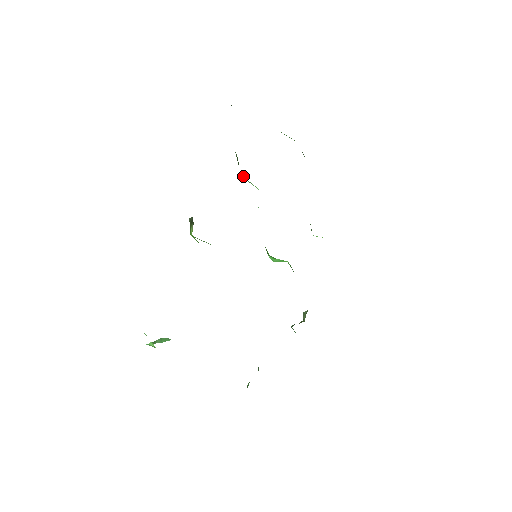
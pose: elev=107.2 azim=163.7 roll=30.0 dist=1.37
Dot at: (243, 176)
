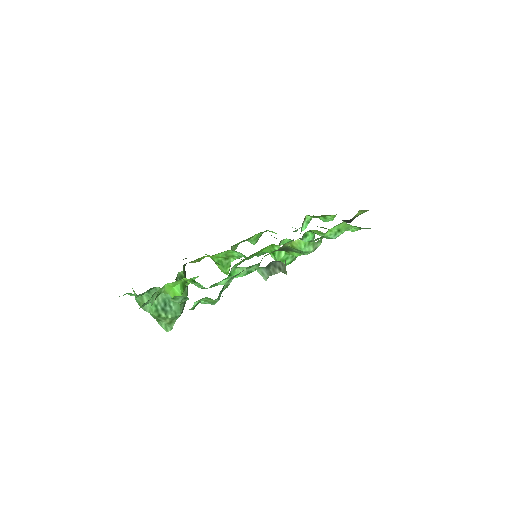
Dot at: occluded
